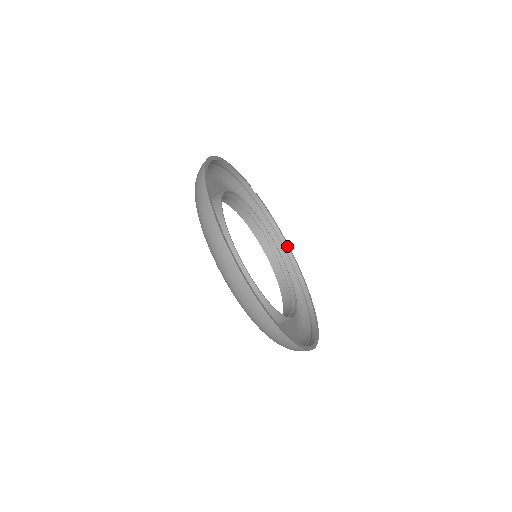
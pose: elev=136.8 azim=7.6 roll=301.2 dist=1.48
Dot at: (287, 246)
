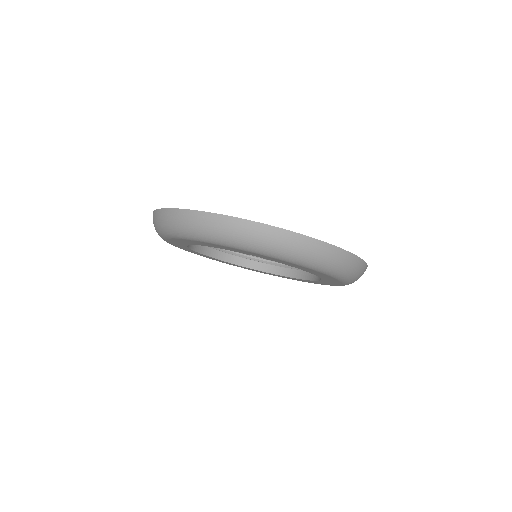
Dot at: occluded
